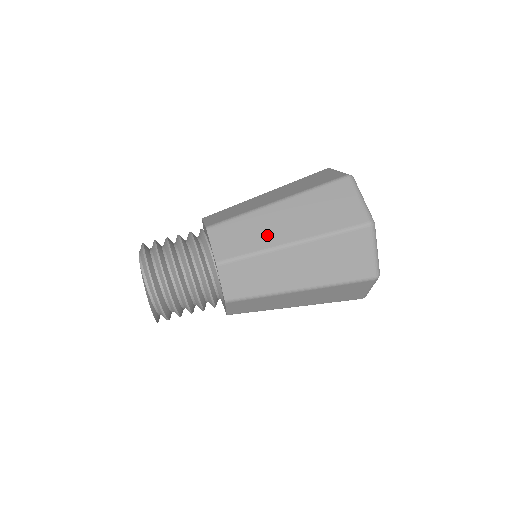
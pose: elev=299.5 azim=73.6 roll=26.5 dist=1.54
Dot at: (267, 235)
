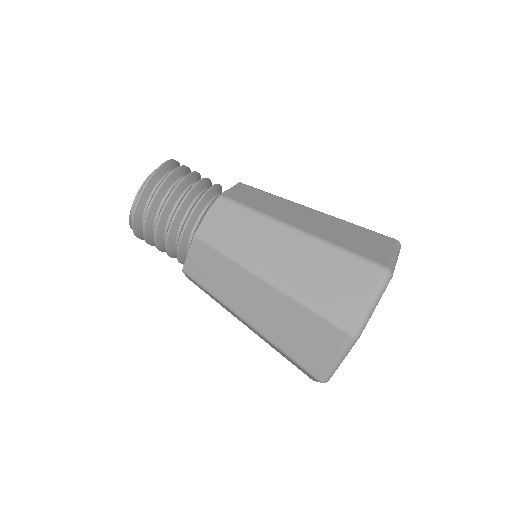
Dot at: (234, 296)
